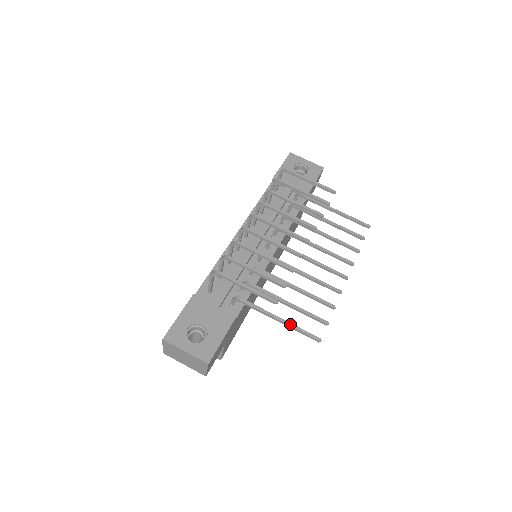
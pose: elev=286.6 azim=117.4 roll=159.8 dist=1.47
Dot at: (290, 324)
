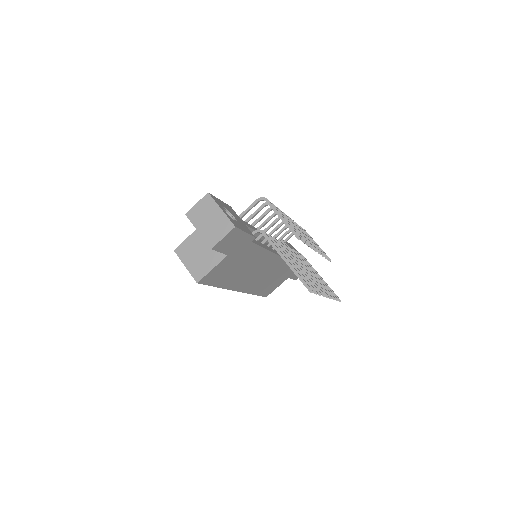
Dot at: (294, 268)
